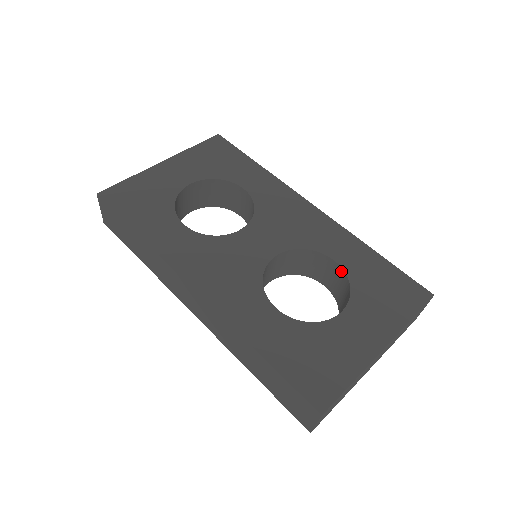
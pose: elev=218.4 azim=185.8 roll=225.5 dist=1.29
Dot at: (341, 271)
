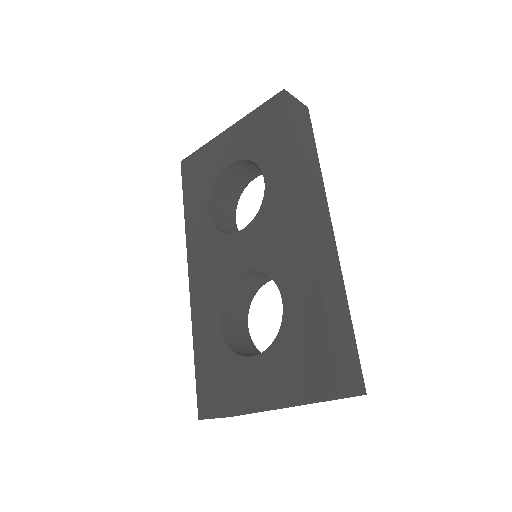
Dot at: (285, 314)
